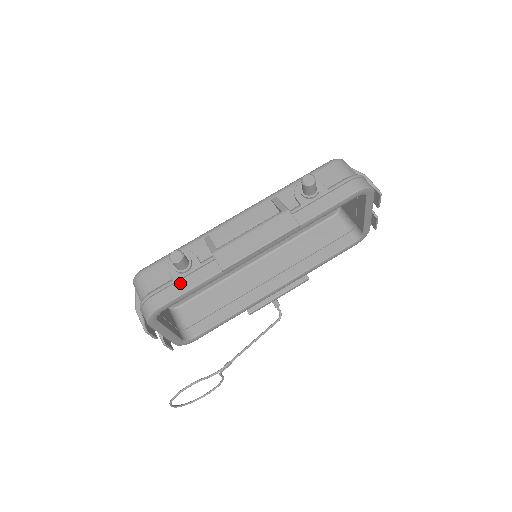
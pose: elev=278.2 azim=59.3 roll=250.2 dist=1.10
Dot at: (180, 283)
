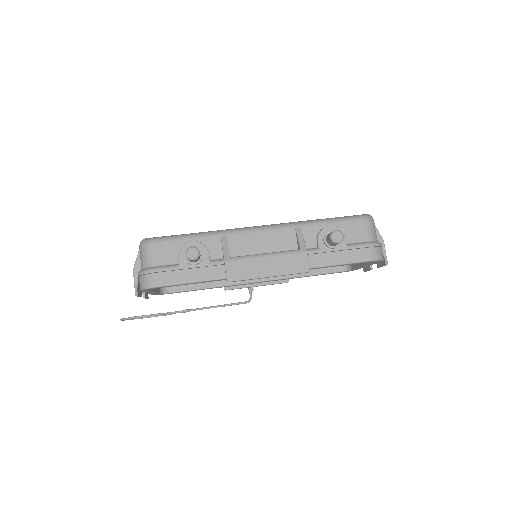
Dot at: (185, 272)
